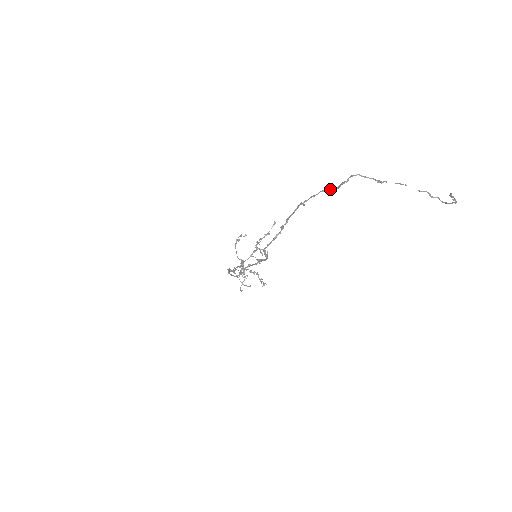
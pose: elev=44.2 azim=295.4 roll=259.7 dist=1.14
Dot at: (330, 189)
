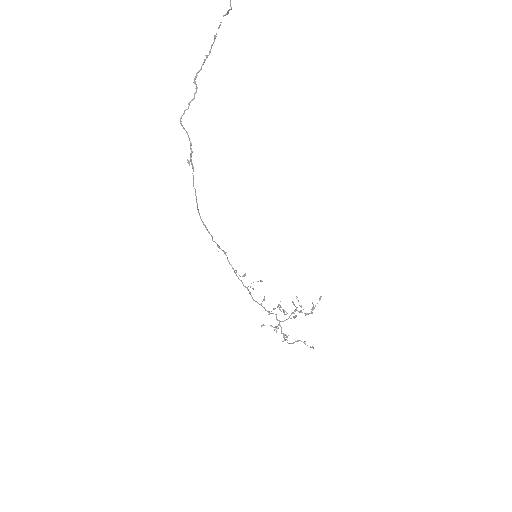
Dot at: (202, 65)
